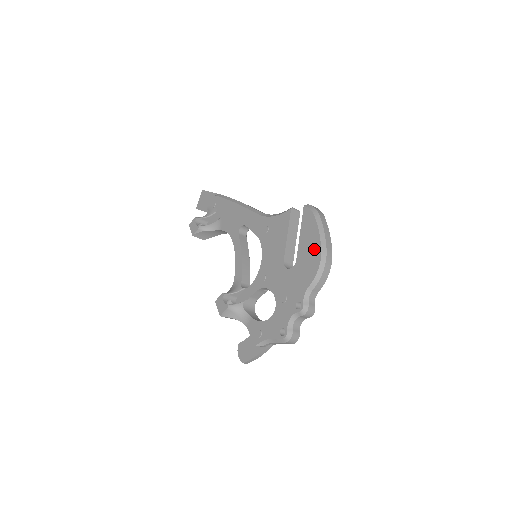
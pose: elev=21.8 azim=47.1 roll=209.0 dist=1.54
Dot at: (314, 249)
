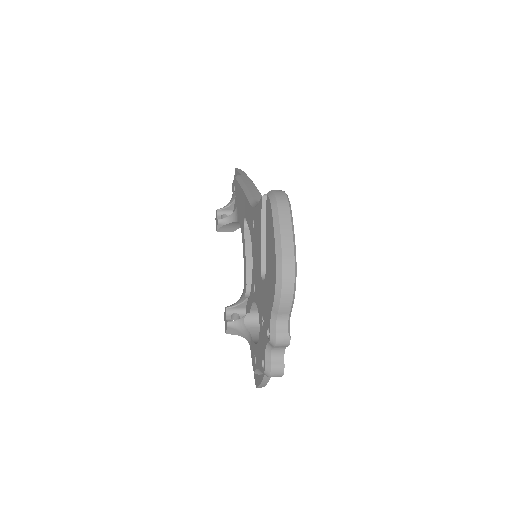
Dot at: (272, 258)
